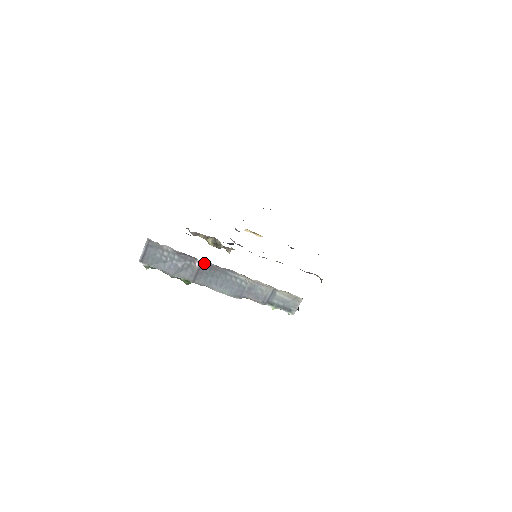
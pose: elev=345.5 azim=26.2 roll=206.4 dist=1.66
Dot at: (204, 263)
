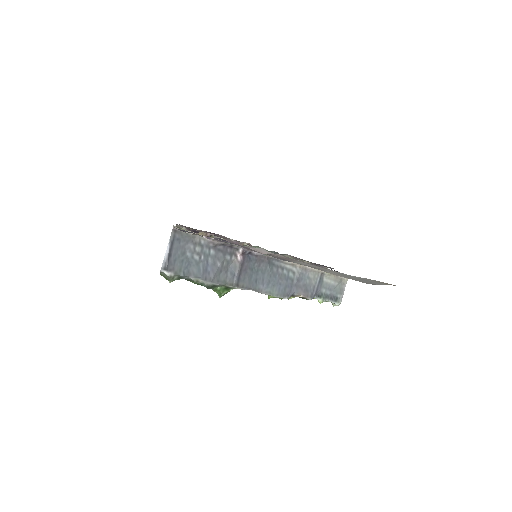
Dot at: (247, 254)
